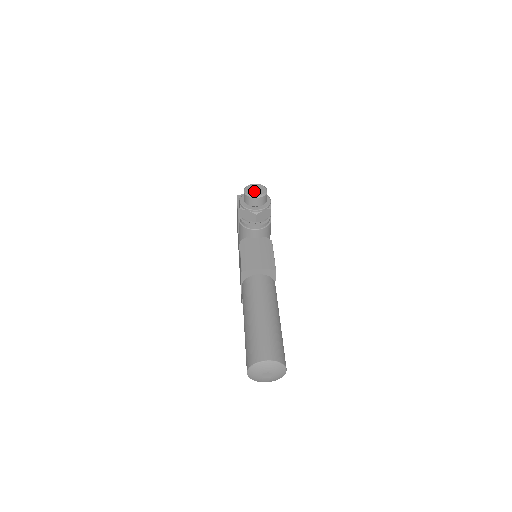
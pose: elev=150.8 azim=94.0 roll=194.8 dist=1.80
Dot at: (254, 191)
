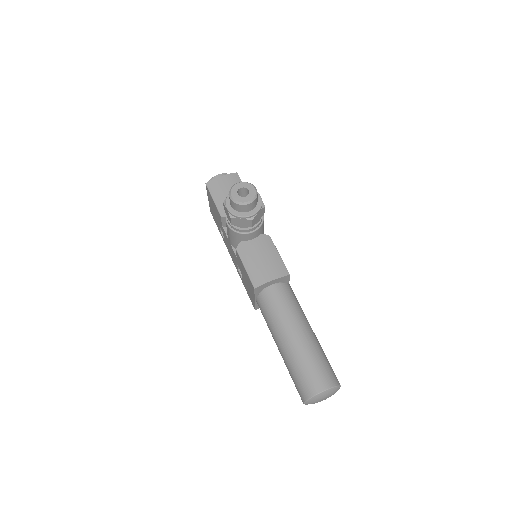
Dot at: (240, 192)
